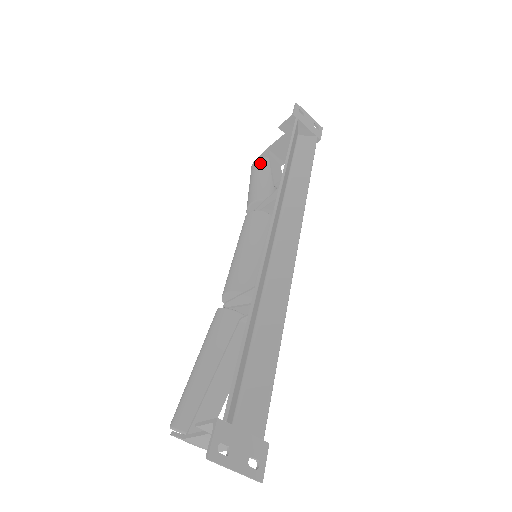
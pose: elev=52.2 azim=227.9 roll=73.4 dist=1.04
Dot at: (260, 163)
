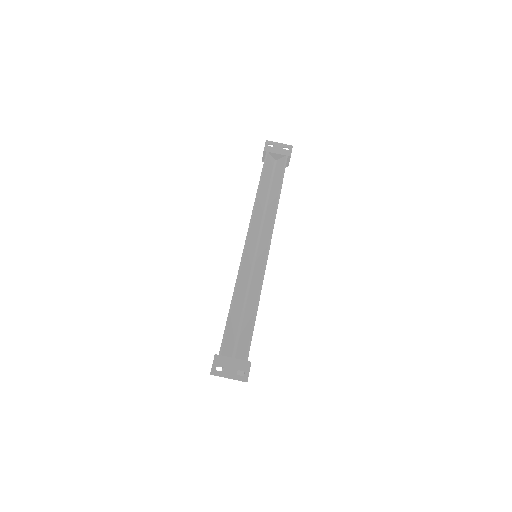
Dot at: occluded
